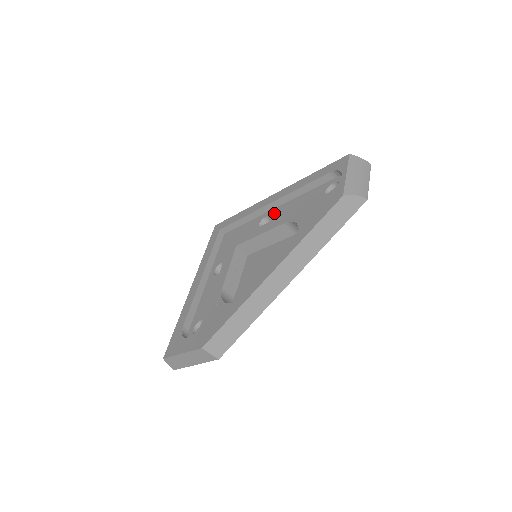
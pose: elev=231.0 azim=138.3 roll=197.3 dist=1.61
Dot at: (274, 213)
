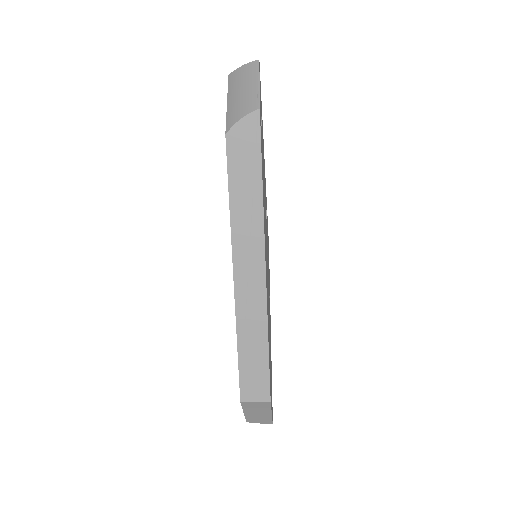
Dot at: occluded
